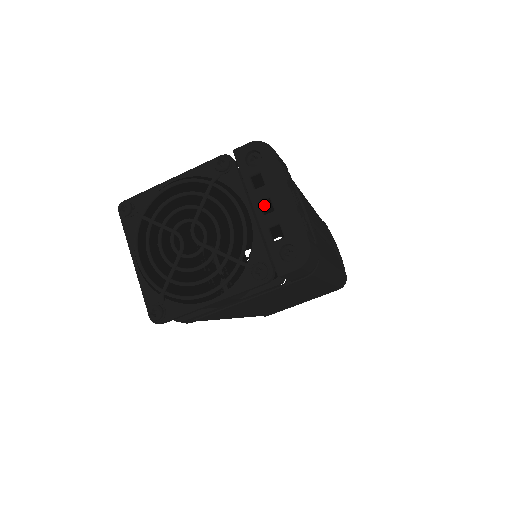
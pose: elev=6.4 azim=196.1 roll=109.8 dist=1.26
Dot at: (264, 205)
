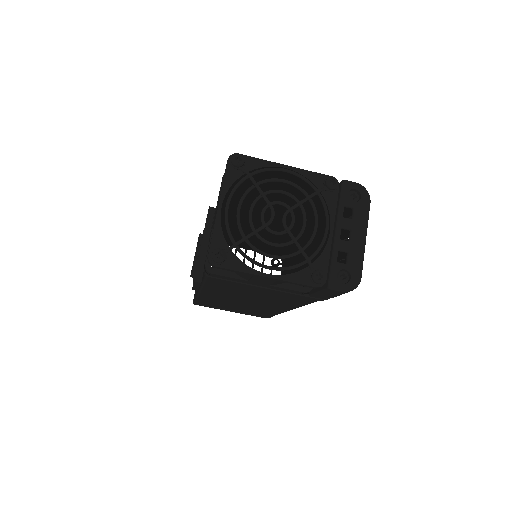
Dot at: (281, 222)
